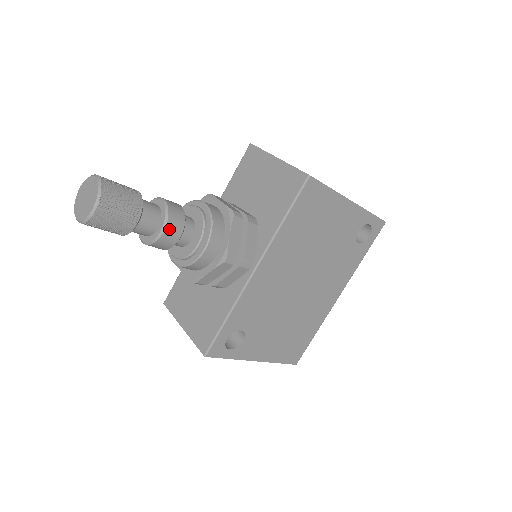
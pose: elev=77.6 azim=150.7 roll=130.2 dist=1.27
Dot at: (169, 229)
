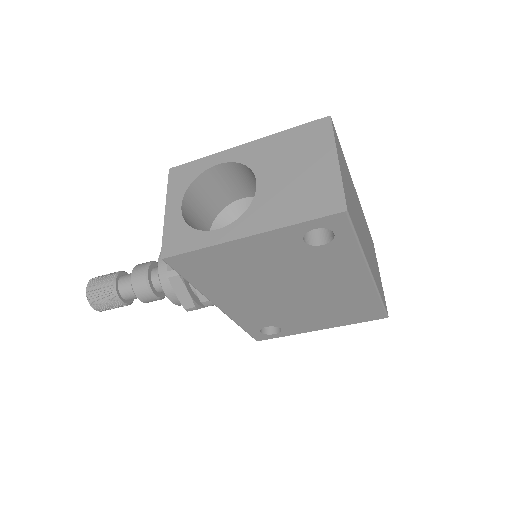
Dot at: (142, 299)
